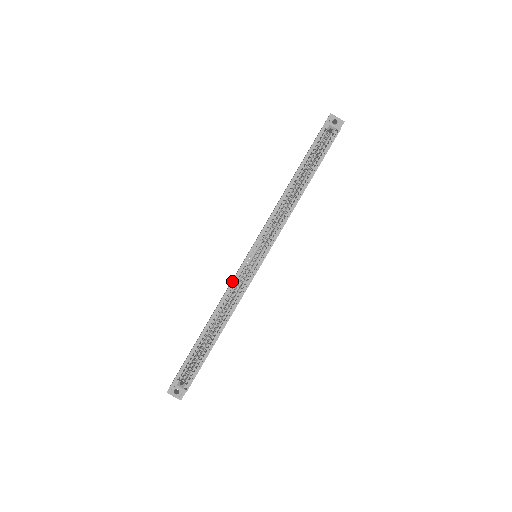
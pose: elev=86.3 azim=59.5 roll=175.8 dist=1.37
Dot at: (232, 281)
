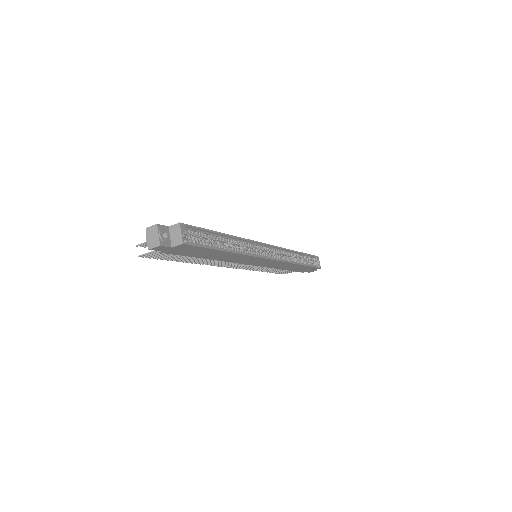
Dot at: occluded
